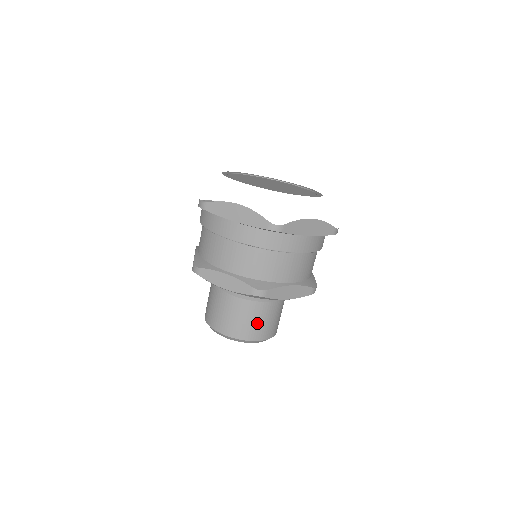
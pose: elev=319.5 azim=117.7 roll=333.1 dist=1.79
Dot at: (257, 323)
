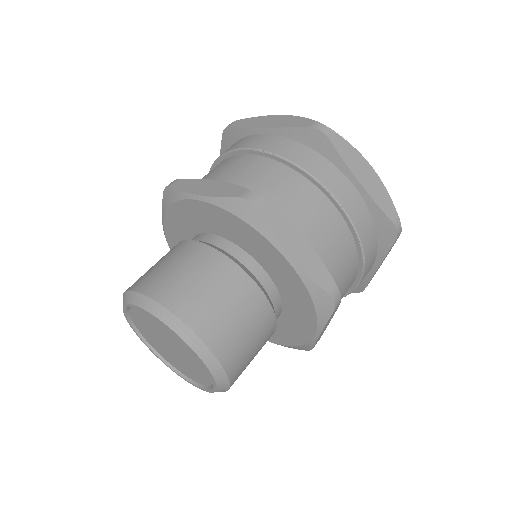
Dot at: (213, 297)
